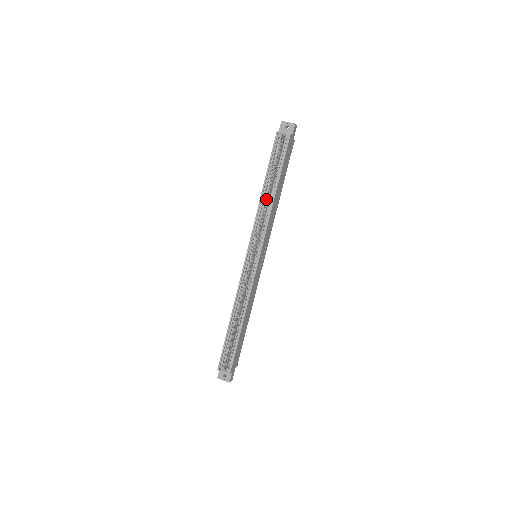
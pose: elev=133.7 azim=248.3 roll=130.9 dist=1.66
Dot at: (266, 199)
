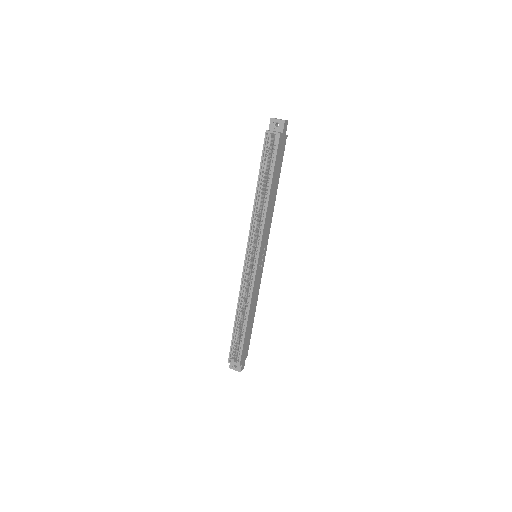
Dot at: (260, 201)
